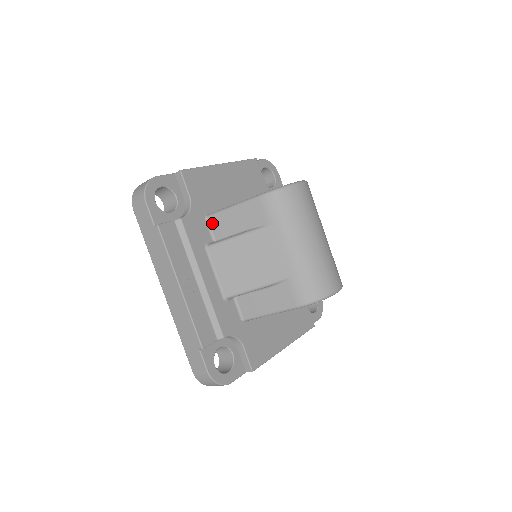
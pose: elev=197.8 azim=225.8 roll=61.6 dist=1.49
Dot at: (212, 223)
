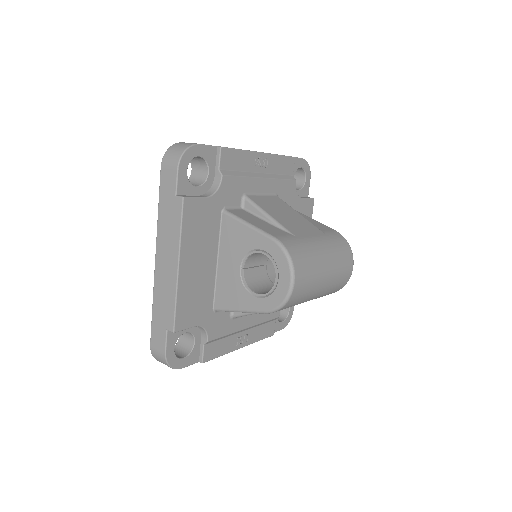
Dot at: occluded
